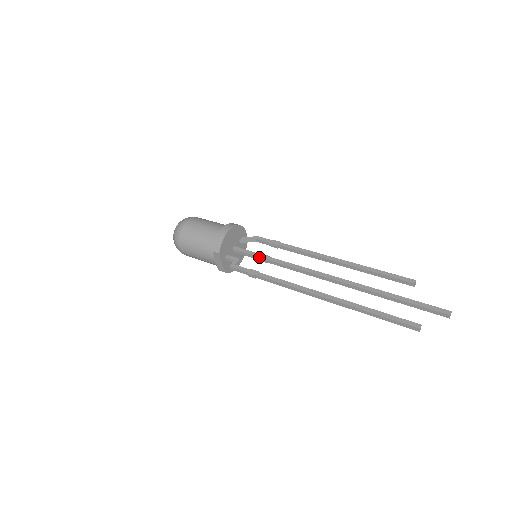
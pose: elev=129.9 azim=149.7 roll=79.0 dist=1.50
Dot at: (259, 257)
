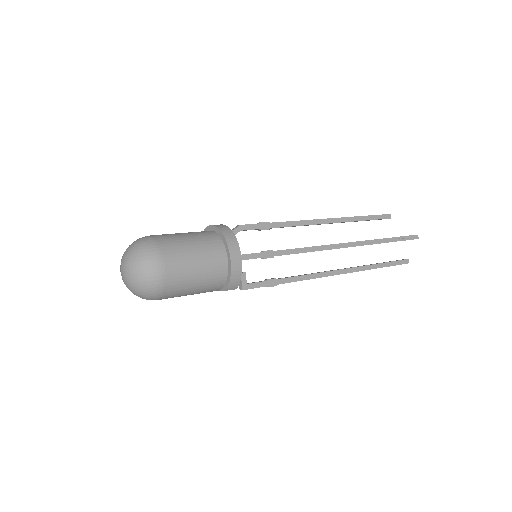
Dot at: (264, 258)
